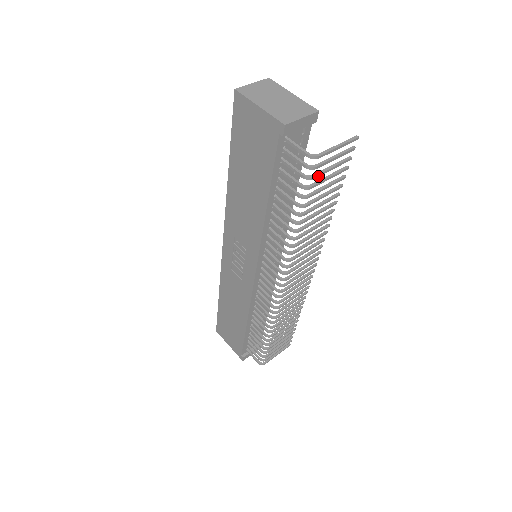
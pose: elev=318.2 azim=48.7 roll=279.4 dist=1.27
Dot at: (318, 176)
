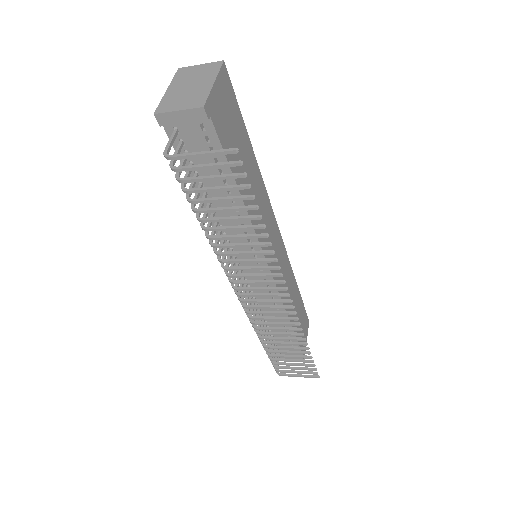
Dot at: (189, 181)
